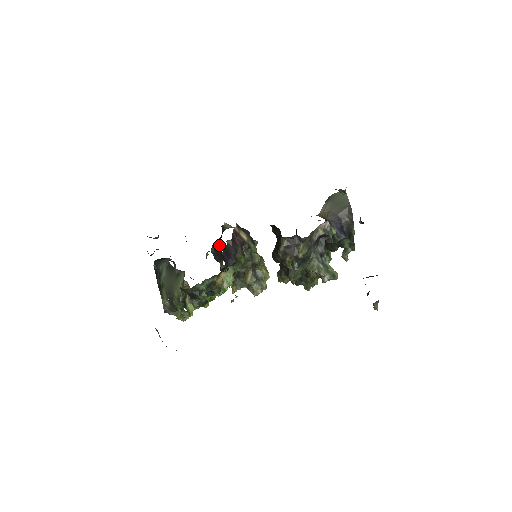
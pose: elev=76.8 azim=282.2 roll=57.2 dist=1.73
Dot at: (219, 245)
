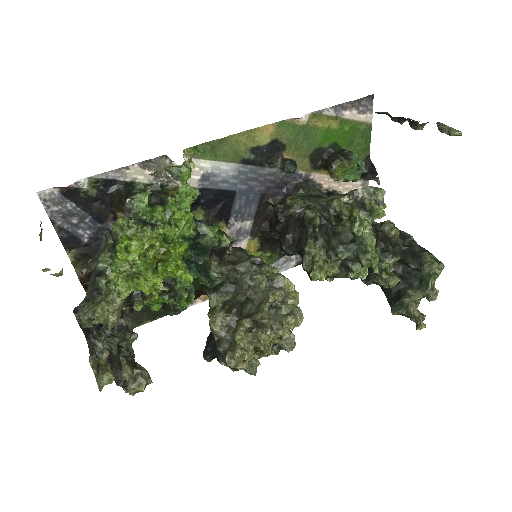
Dot at: occluded
